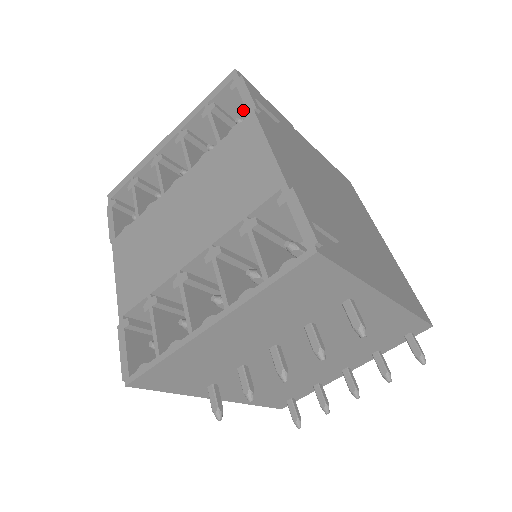
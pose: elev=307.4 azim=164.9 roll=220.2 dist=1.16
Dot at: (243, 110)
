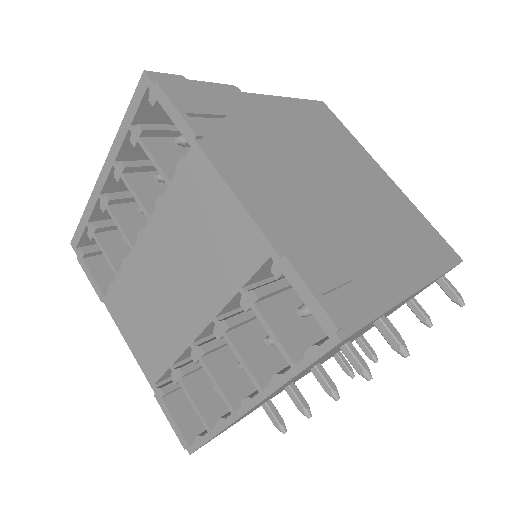
Dot at: occluded
